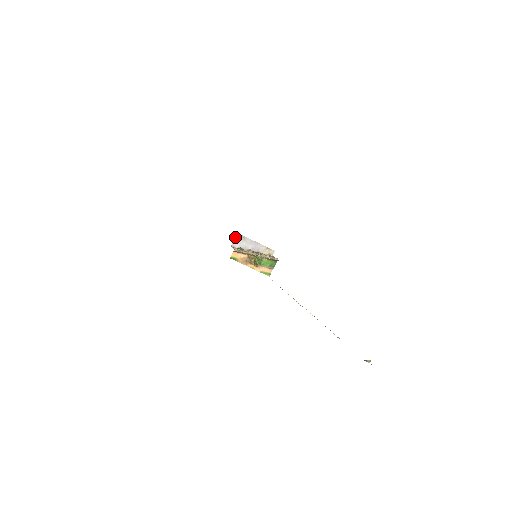
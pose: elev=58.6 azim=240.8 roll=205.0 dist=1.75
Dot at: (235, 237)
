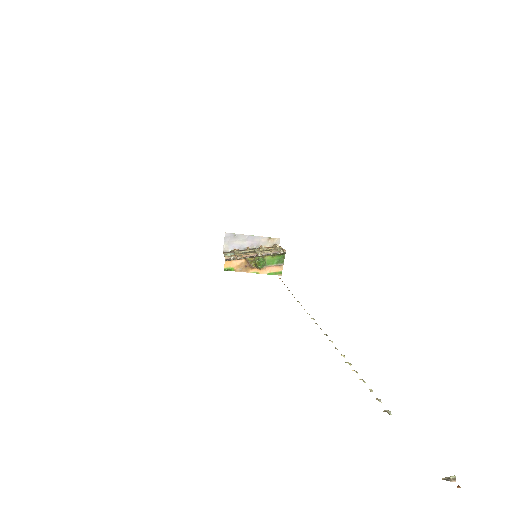
Dot at: occluded
